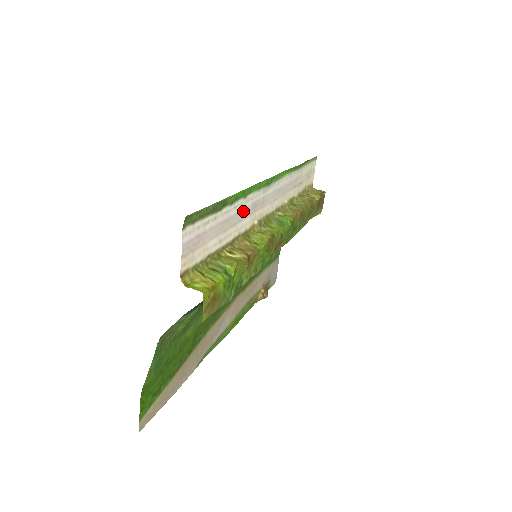
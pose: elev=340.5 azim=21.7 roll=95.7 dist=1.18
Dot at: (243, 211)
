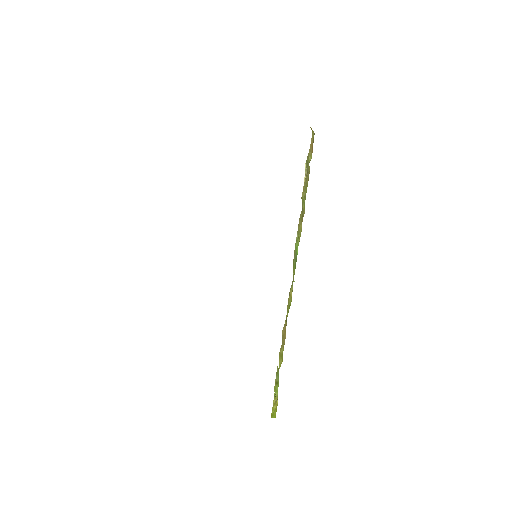
Dot at: occluded
